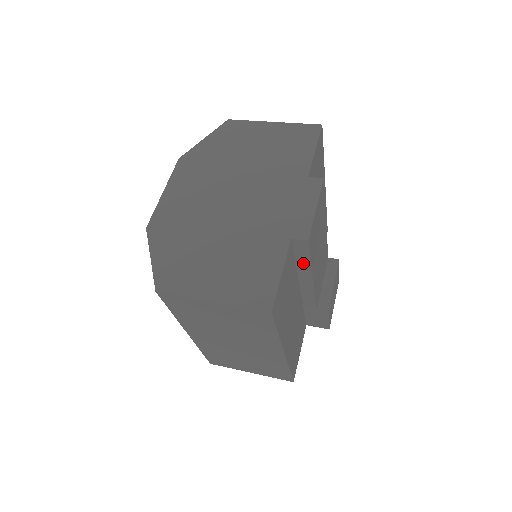
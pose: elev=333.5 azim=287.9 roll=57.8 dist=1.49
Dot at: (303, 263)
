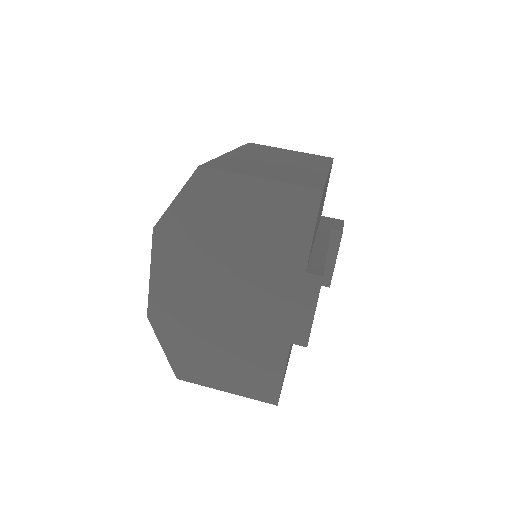
Dot at: occluded
